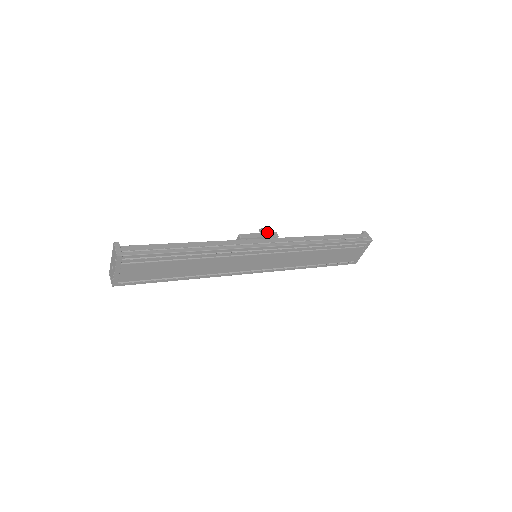
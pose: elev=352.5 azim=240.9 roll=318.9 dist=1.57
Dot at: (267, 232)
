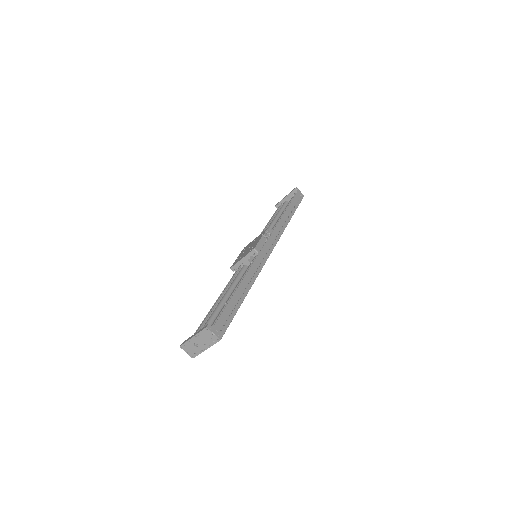
Dot at: (269, 236)
